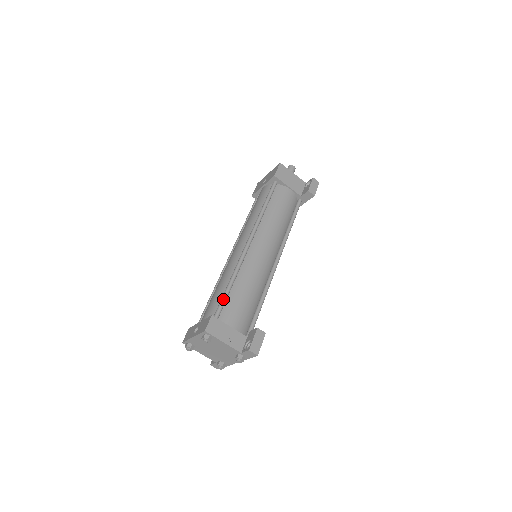
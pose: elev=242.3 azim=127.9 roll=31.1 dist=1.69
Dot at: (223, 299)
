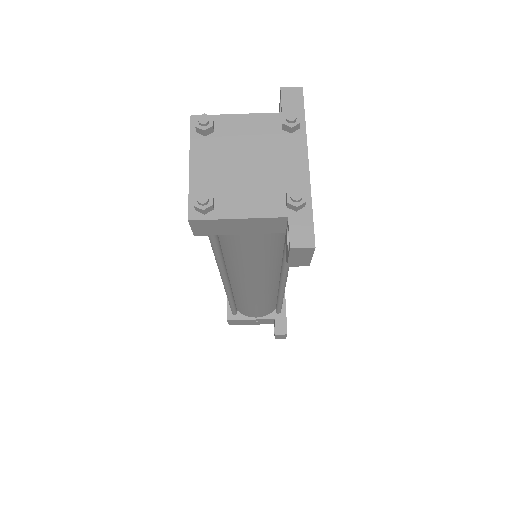
Dot at: occluded
